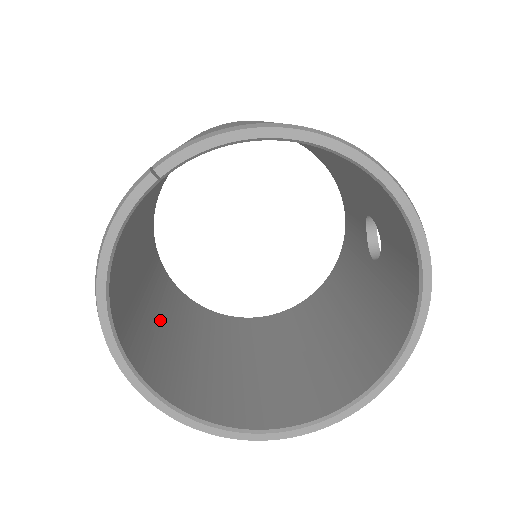
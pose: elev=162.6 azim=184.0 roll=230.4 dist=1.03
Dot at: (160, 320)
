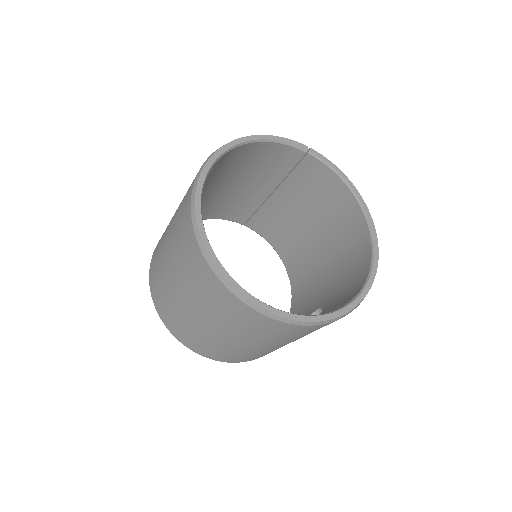
Dot at: occluded
